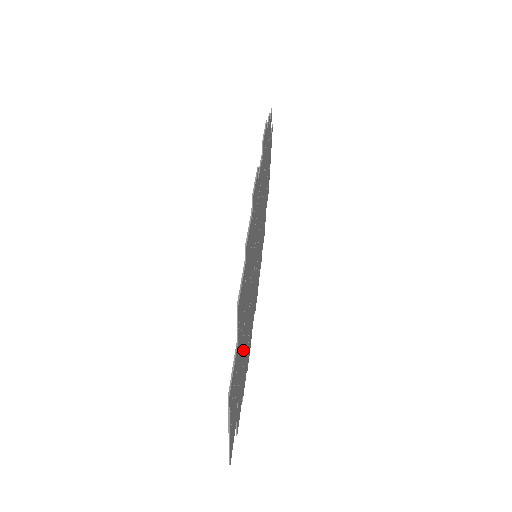
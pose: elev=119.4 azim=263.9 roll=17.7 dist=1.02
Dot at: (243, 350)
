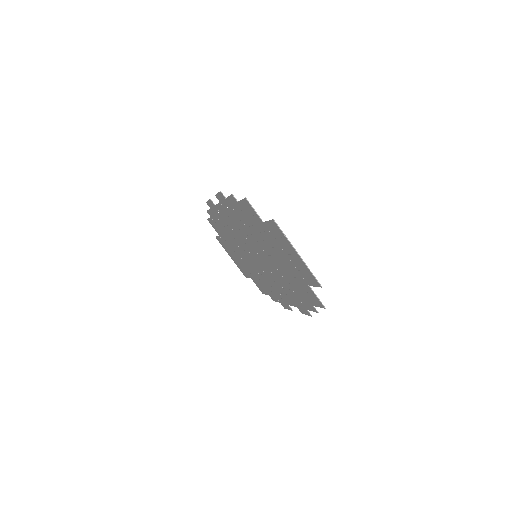
Dot at: (282, 261)
